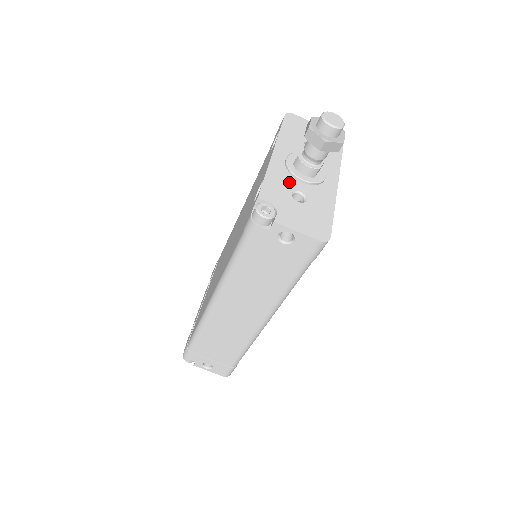
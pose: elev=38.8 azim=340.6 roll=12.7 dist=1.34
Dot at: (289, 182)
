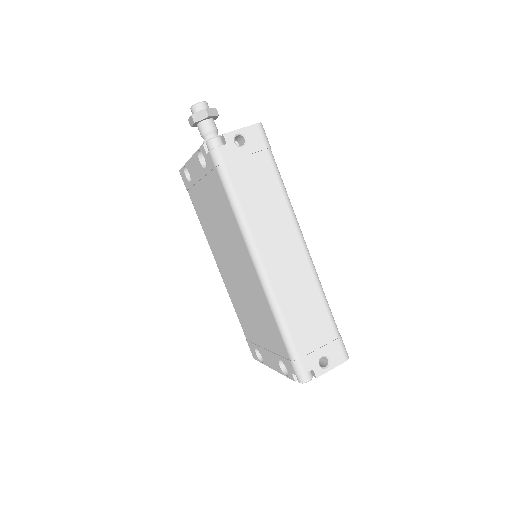
Dot at: occluded
